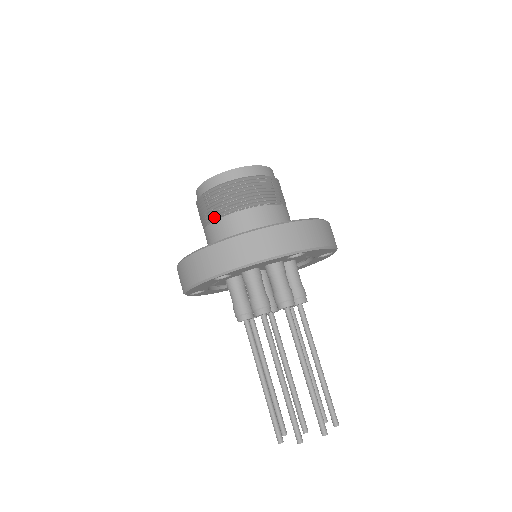
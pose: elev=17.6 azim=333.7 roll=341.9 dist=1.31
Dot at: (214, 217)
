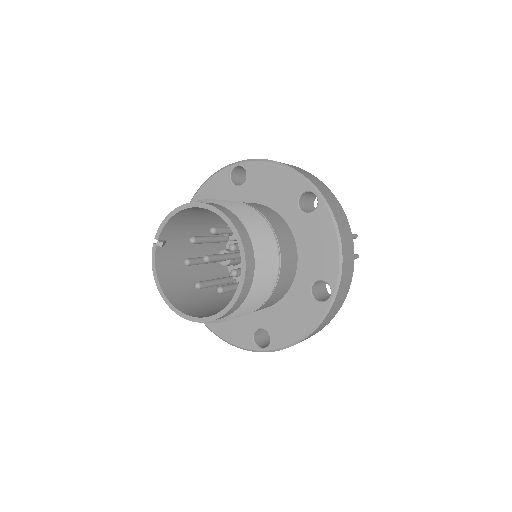
Dot at: occluded
